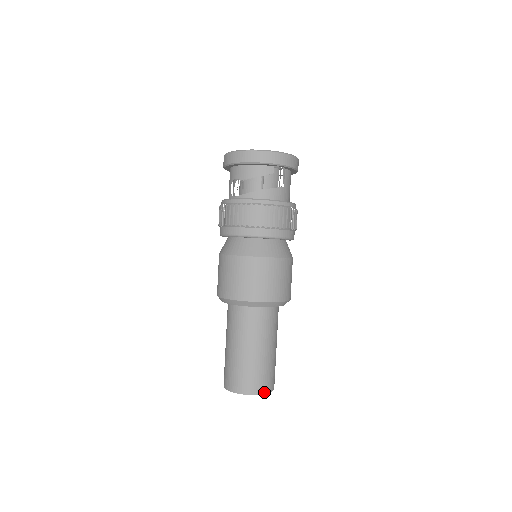
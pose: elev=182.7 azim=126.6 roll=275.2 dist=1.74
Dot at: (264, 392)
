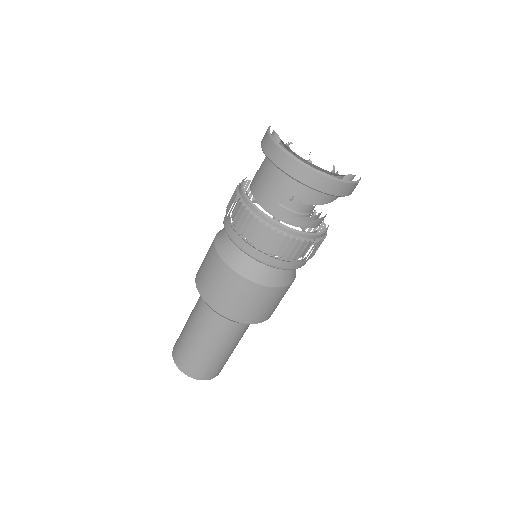
Dot at: occluded
